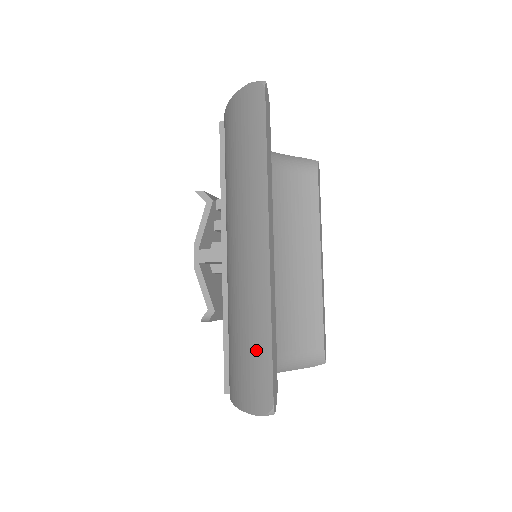
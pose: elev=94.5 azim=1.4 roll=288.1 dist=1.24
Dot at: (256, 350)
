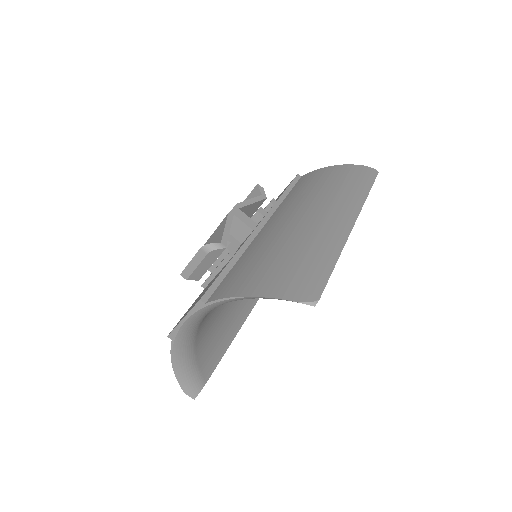
Dot at: (312, 265)
